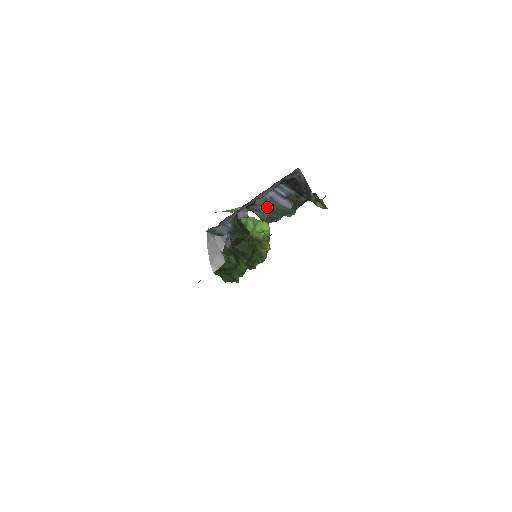
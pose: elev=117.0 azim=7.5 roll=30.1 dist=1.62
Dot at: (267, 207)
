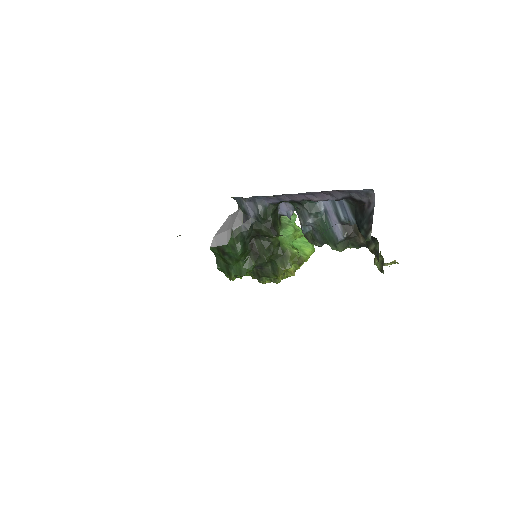
Dot at: (314, 219)
